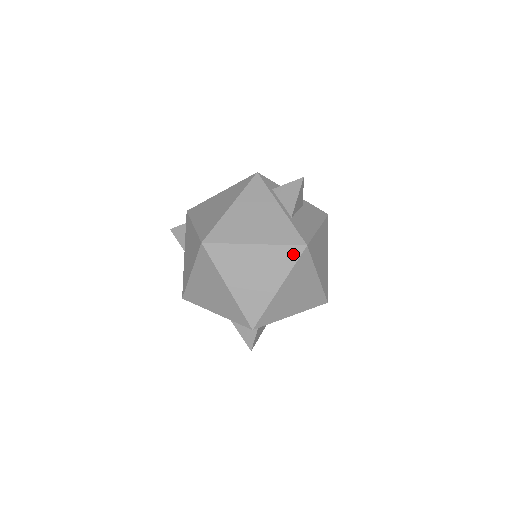
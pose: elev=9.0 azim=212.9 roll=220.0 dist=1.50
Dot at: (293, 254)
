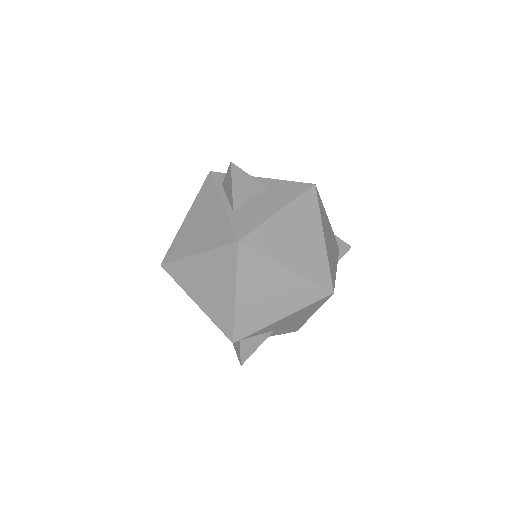
Dot at: (230, 255)
